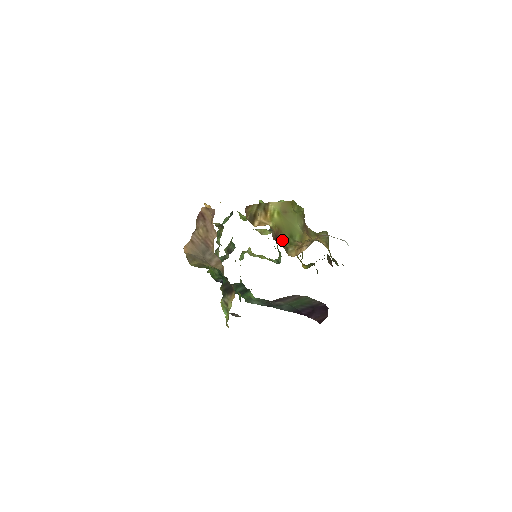
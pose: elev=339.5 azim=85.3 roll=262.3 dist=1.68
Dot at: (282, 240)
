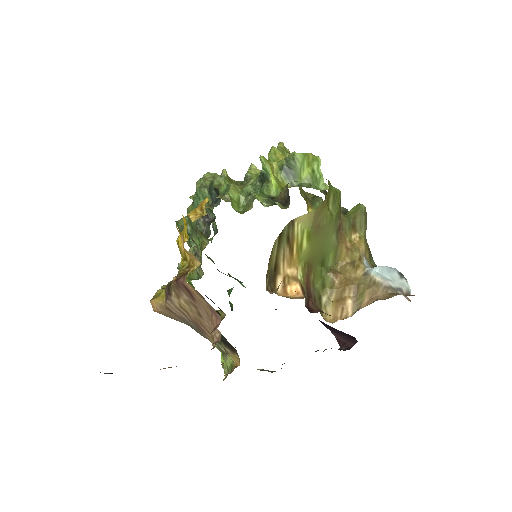
Dot at: (313, 286)
